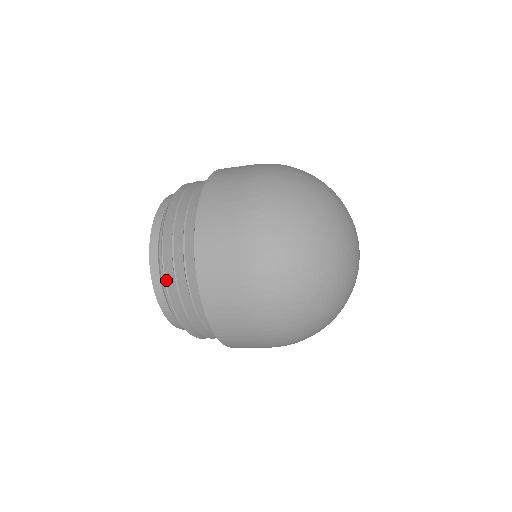
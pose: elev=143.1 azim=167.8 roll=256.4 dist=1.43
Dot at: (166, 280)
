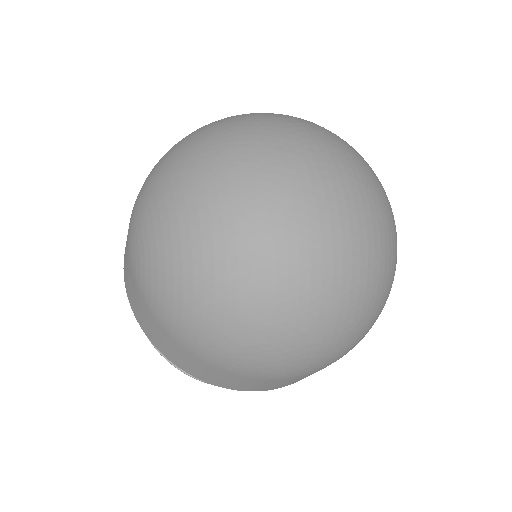
Dot at: occluded
